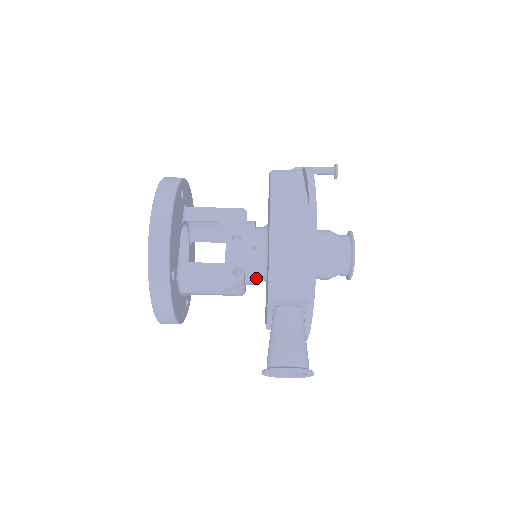
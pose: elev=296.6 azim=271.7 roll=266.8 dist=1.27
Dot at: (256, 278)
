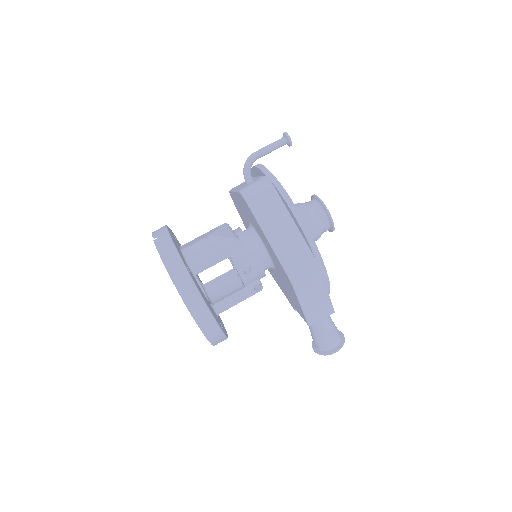
Dot at: occluded
